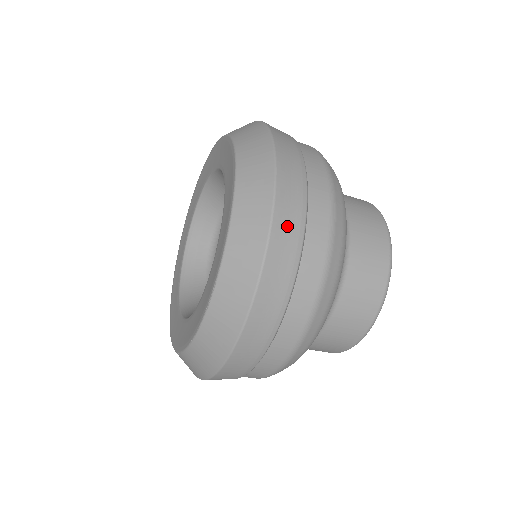
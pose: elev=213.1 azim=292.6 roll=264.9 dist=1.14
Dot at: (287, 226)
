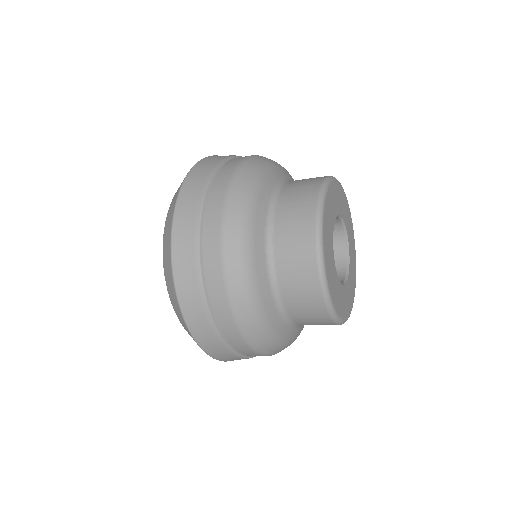
Dot at: (185, 218)
